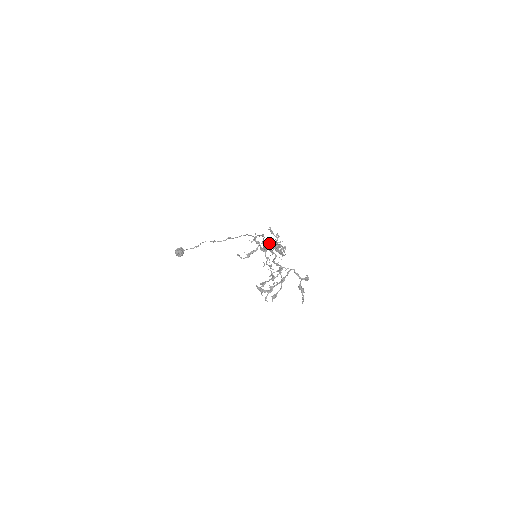
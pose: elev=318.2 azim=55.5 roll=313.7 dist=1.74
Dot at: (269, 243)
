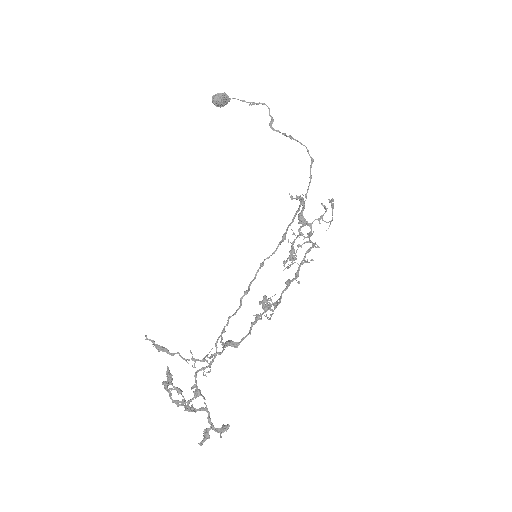
Dot at: (324, 208)
